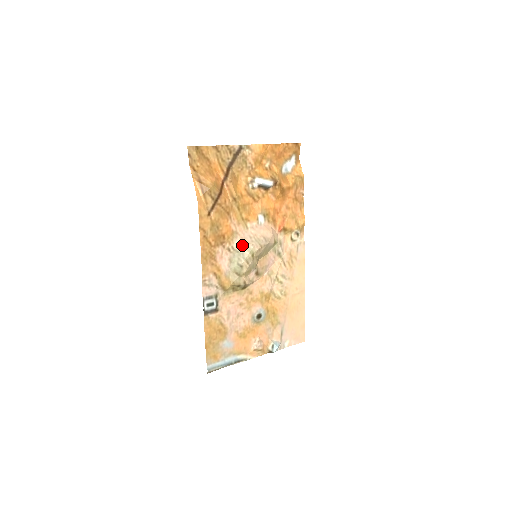
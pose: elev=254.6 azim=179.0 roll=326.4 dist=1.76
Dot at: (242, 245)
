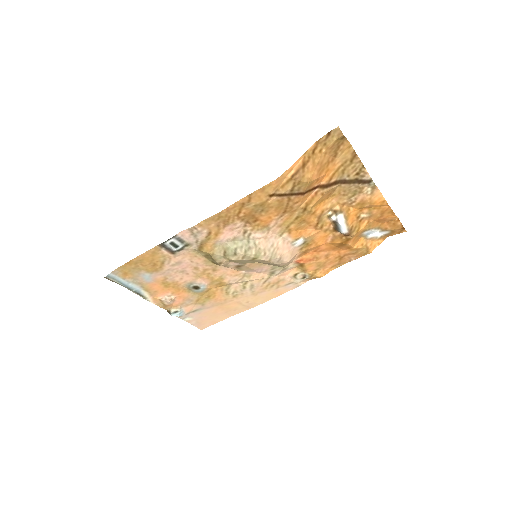
Dot at: (259, 242)
